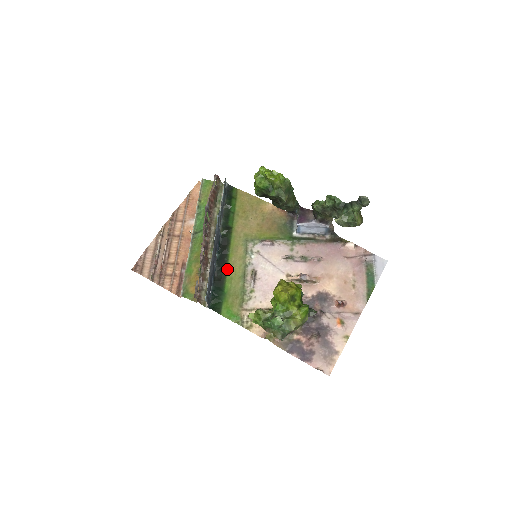
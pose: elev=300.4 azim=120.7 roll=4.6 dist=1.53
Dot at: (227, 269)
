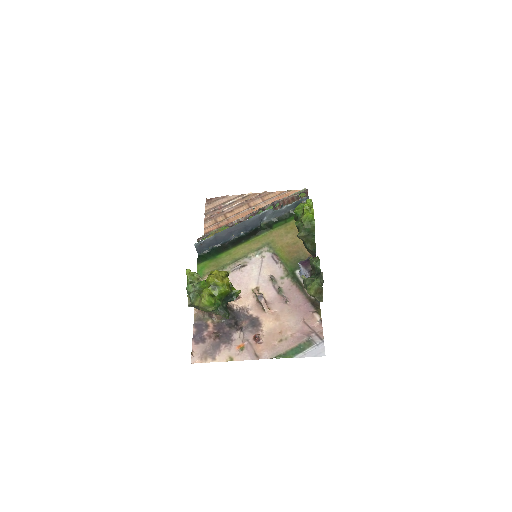
Dot at: (236, 247)
